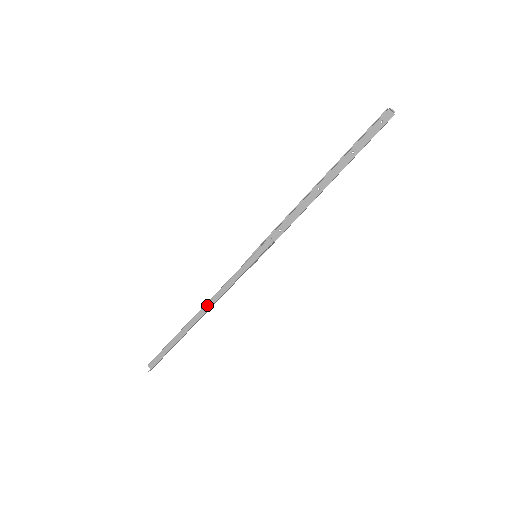
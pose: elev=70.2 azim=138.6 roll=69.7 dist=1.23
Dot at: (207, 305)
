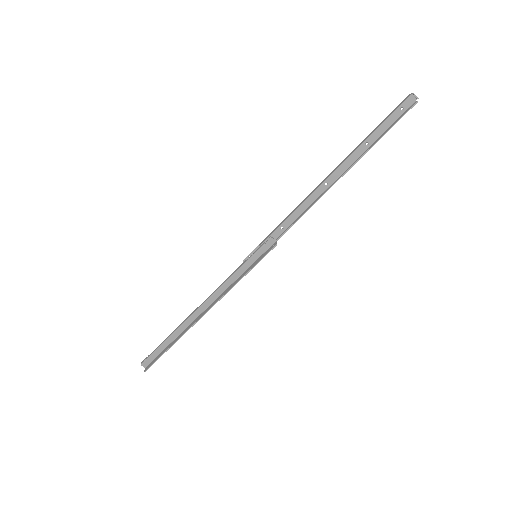
Dot at: (203, 306)
